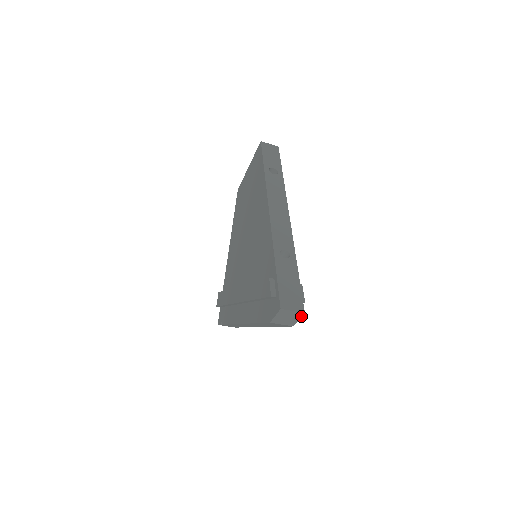
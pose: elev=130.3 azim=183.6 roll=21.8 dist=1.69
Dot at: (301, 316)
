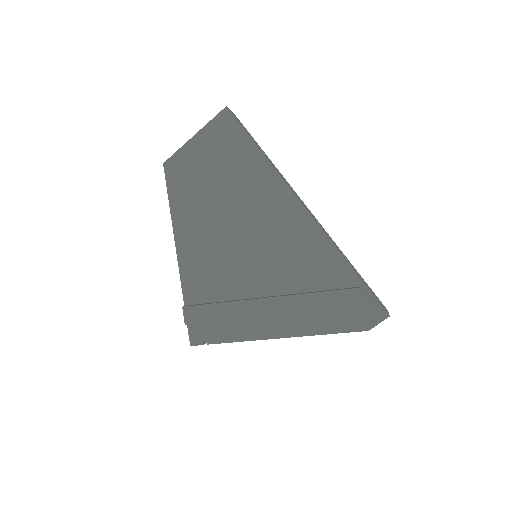
Dot at: occluded
